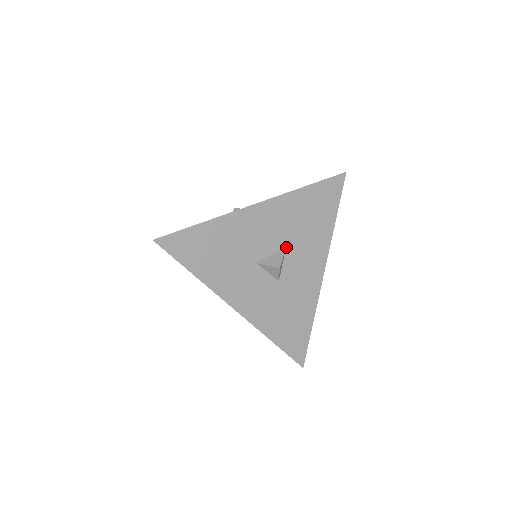
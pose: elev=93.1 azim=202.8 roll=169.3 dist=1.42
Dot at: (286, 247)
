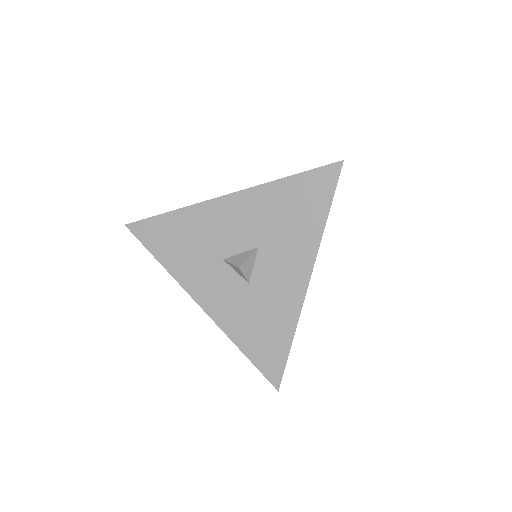
Dot at: (259, 246)
